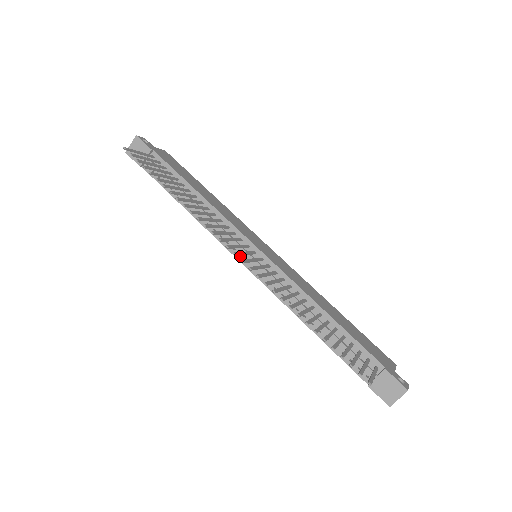
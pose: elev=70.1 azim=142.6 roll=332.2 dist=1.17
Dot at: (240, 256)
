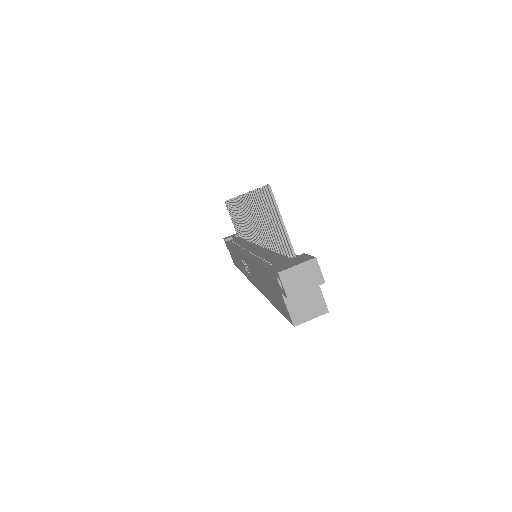
Dot at: occluded
